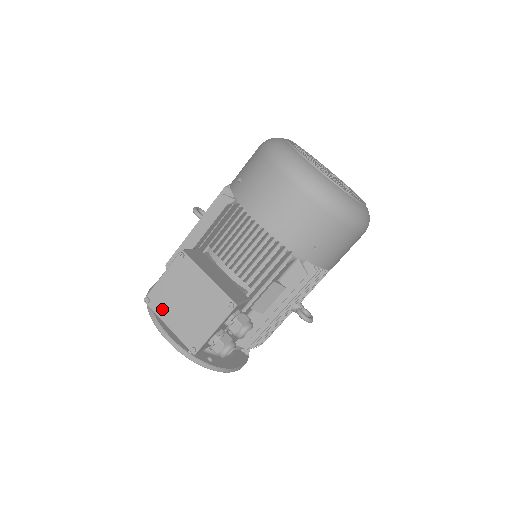
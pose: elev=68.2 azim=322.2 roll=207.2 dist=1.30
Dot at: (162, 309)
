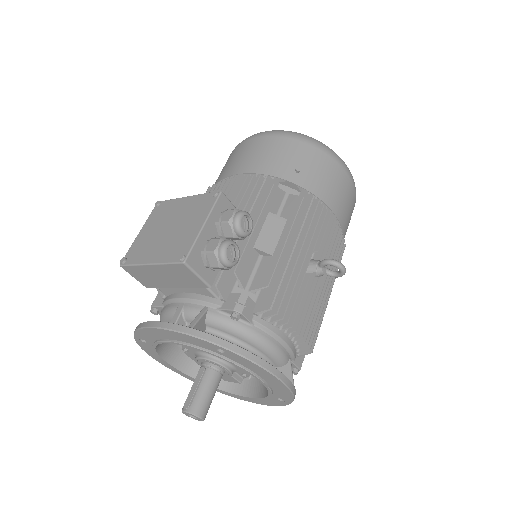
Dot at: (141, 255)
